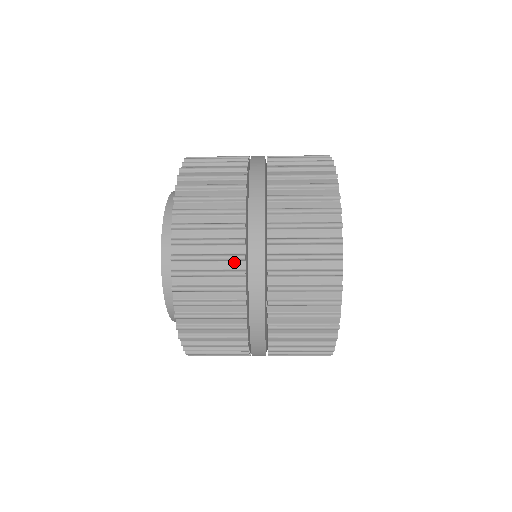
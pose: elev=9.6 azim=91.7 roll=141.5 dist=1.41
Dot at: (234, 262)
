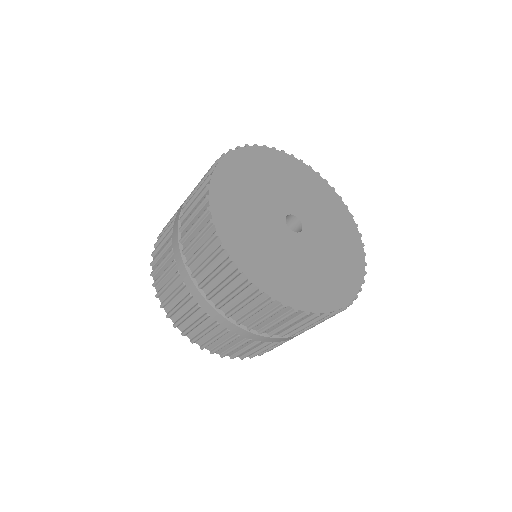
Dot at: occluded
